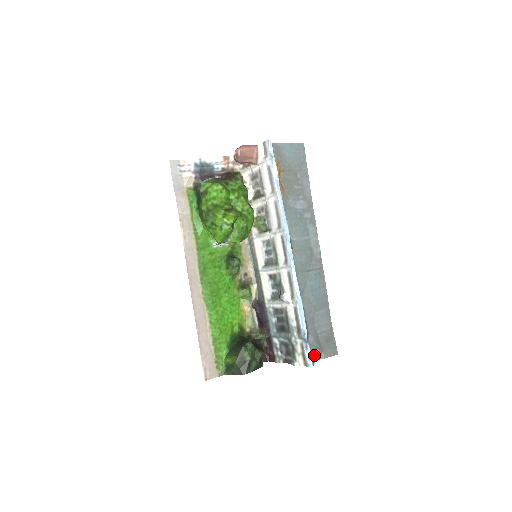
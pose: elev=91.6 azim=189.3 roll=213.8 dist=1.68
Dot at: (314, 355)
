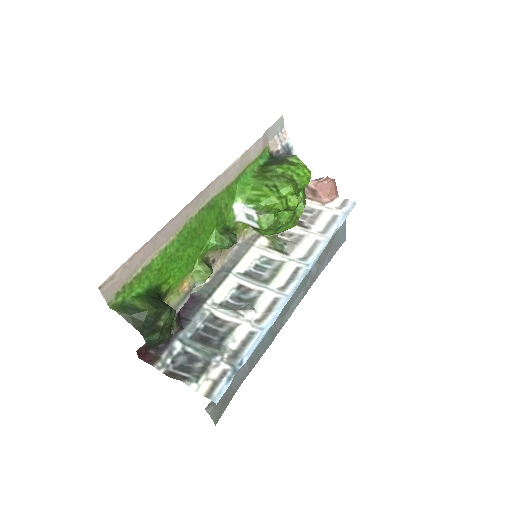
Dot at: occluded
